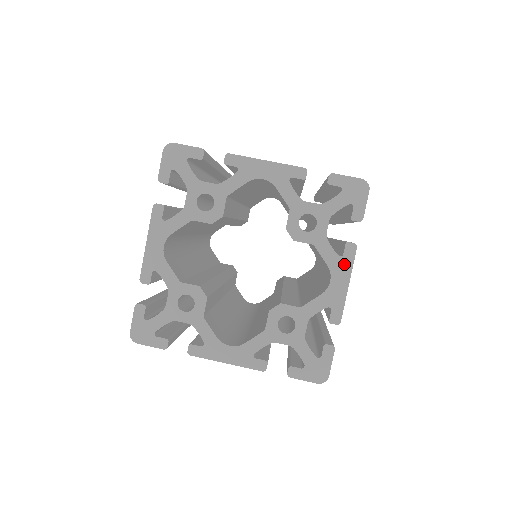
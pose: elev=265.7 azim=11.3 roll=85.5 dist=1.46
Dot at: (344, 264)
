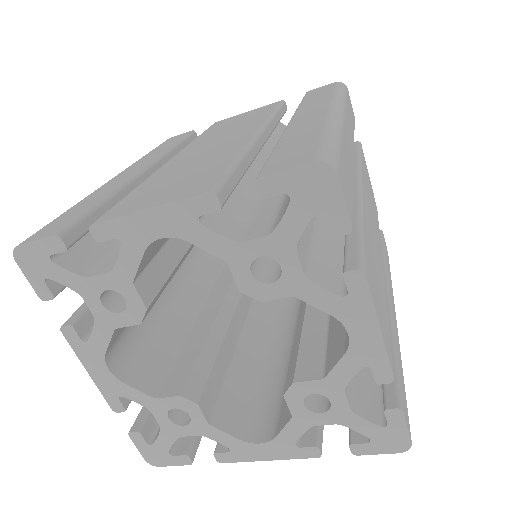
Dot at: (357, 305)
